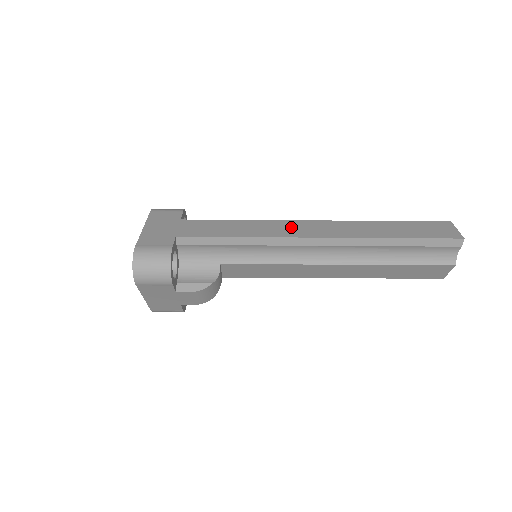
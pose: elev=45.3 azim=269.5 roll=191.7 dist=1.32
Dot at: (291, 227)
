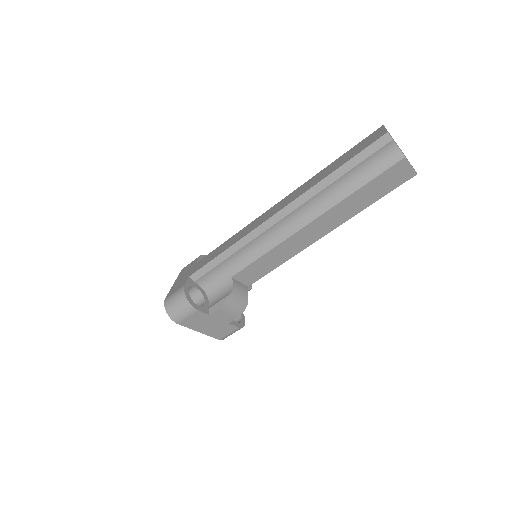
Dot at: (261, 219)
